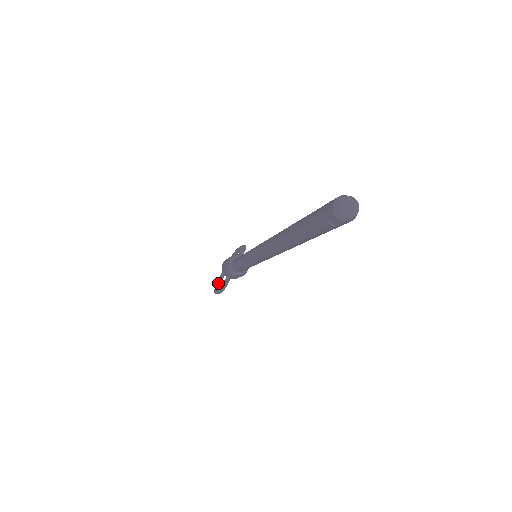
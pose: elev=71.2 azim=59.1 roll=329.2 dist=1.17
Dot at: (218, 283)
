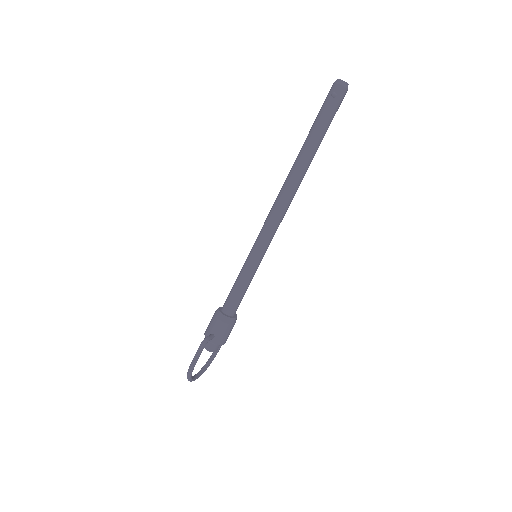
Dot at: occluded
